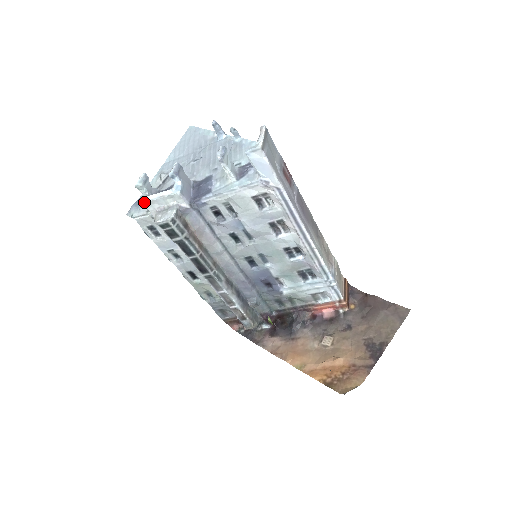
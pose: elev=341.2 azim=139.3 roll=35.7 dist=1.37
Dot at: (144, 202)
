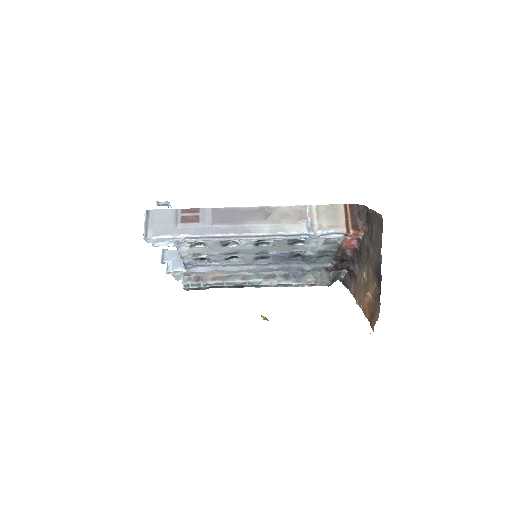
Dot at: occluded
